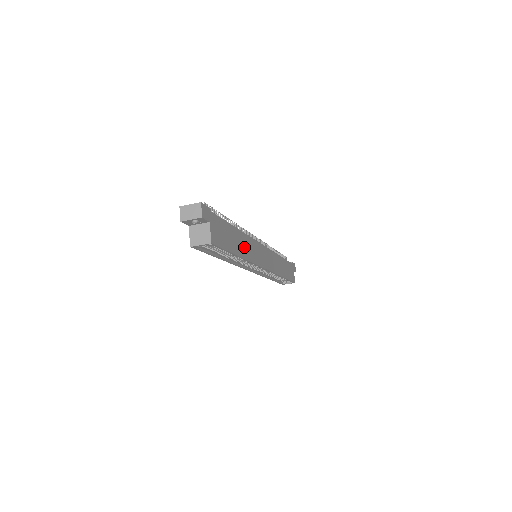
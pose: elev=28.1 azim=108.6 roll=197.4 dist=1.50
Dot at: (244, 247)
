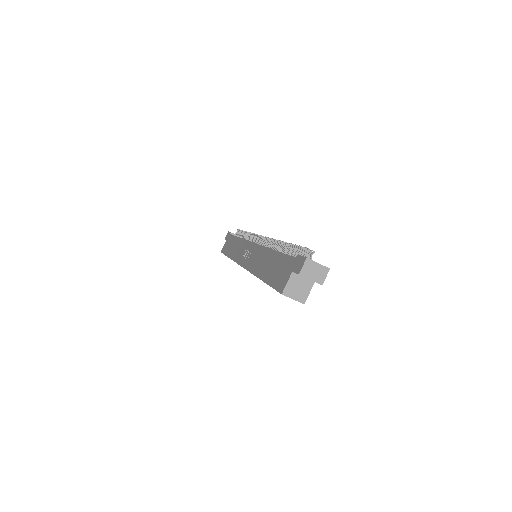
Dot at: occluded
